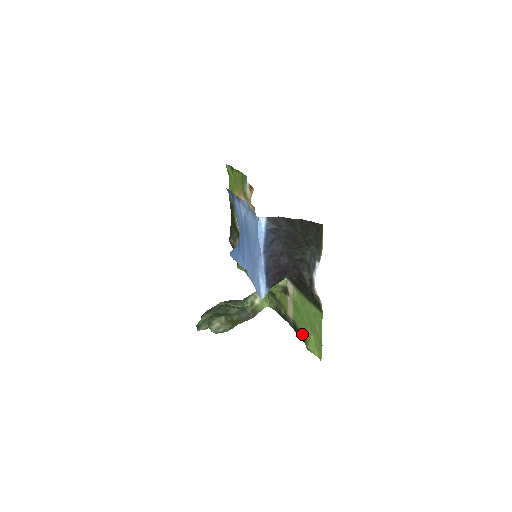
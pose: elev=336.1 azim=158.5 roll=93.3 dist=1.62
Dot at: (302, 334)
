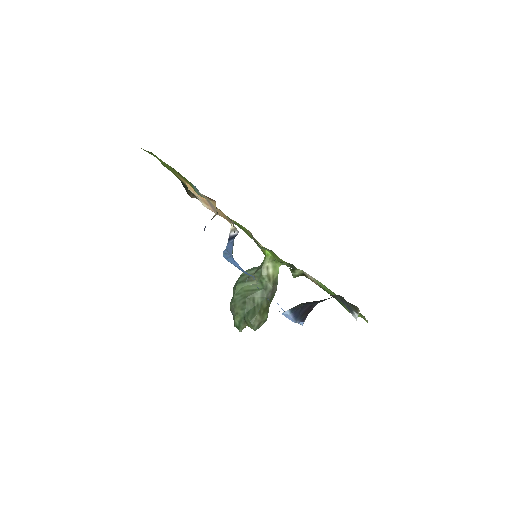
Dot at: (337, 300)
